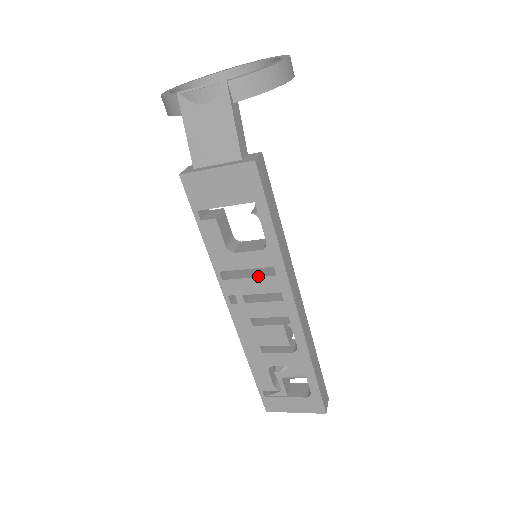
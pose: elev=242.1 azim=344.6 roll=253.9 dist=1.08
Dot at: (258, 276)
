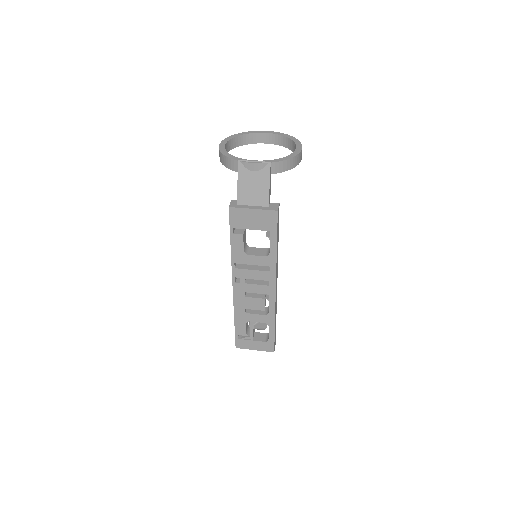
Dot at: (258, 270)
